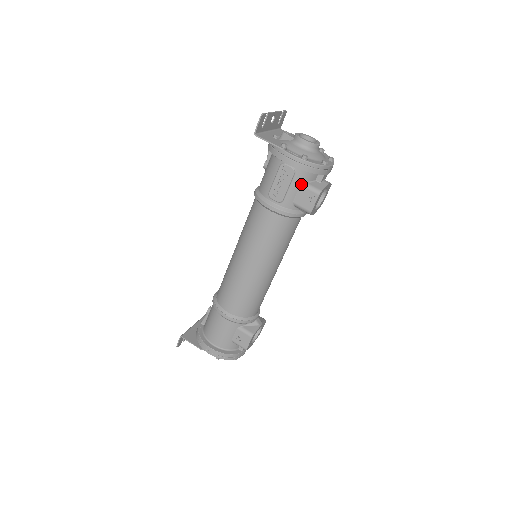
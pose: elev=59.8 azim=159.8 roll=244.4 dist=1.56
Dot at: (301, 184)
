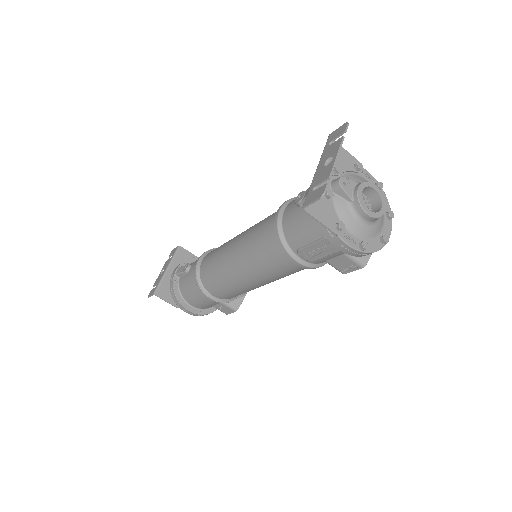
Dot at: (344, 253)
